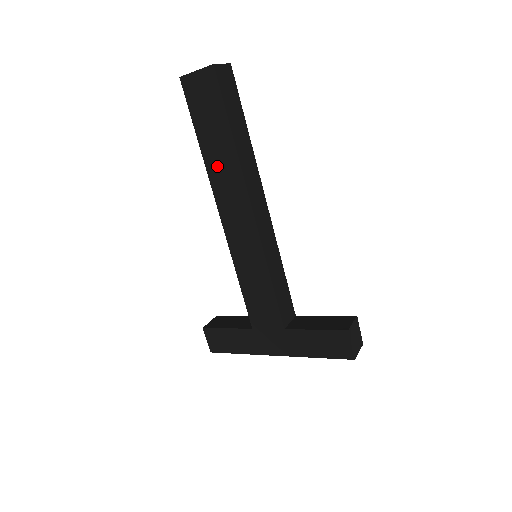
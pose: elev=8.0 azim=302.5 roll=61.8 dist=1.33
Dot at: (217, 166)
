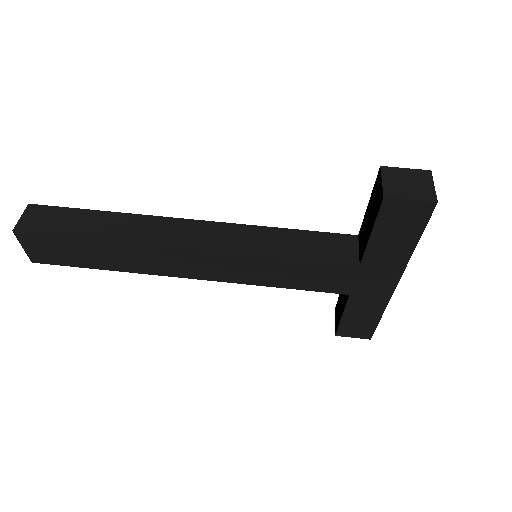
Dot at: (130, 263)
